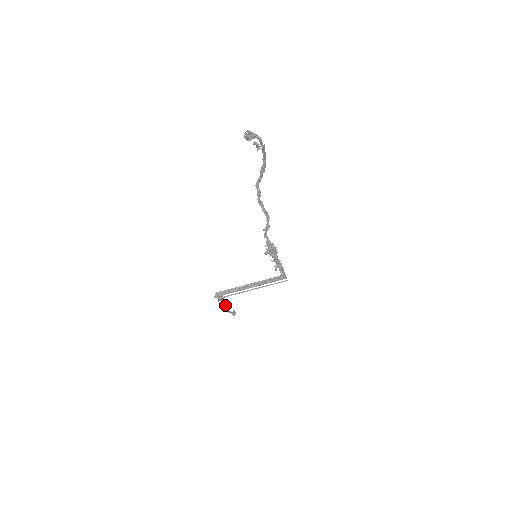
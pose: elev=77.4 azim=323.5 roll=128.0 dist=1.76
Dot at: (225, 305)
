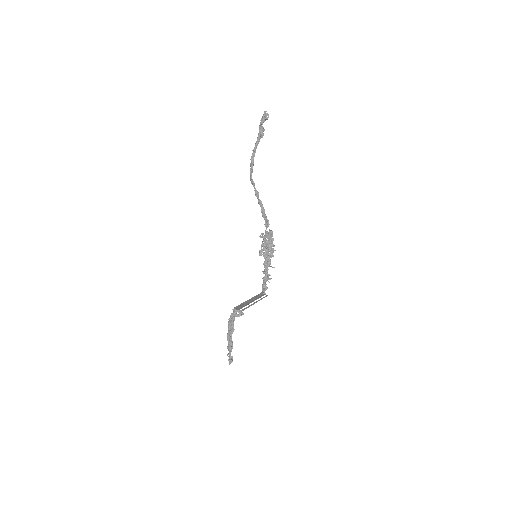
Dot at: (231, 339)
